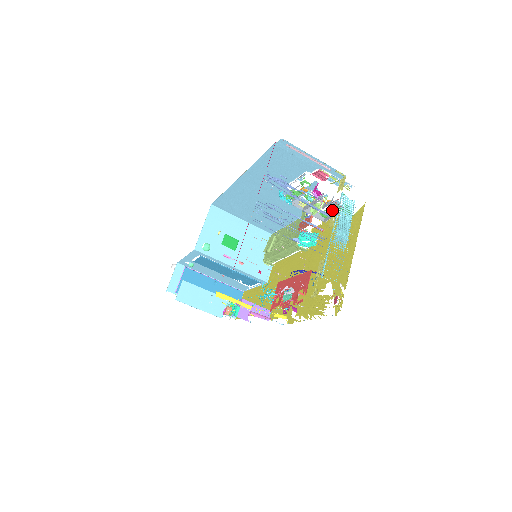
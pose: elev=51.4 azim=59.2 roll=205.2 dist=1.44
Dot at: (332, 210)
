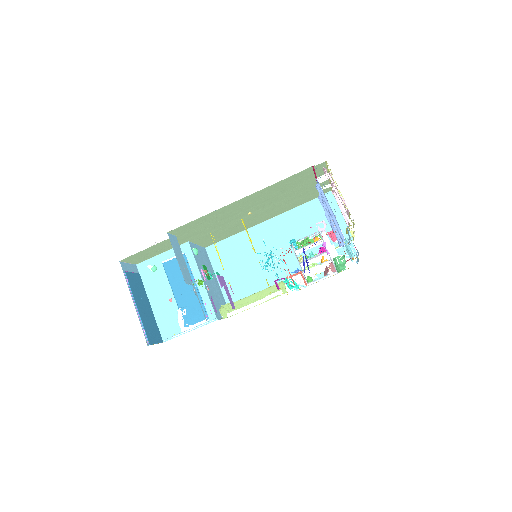
Dot at: occluded
